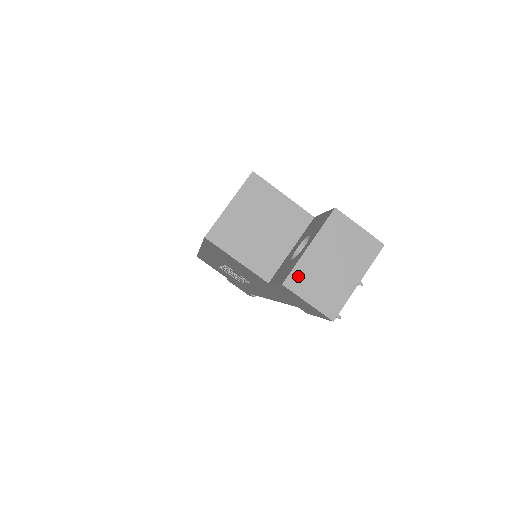
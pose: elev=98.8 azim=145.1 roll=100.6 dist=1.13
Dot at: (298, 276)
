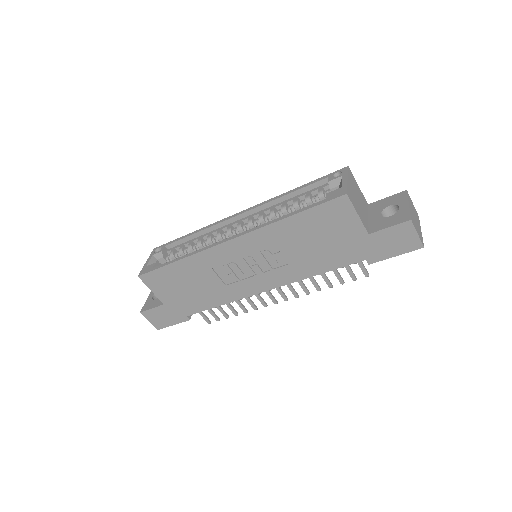
Dot at: (412, 218)
